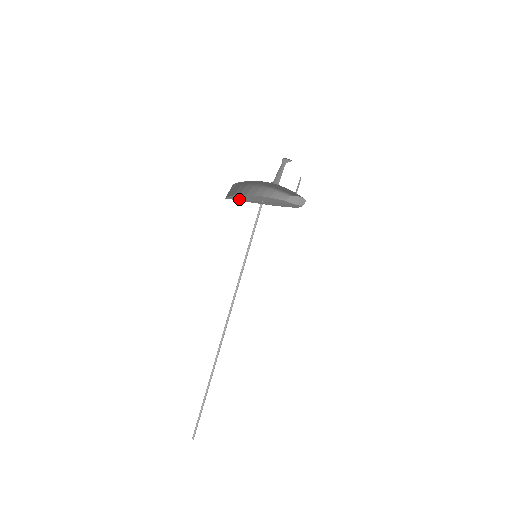
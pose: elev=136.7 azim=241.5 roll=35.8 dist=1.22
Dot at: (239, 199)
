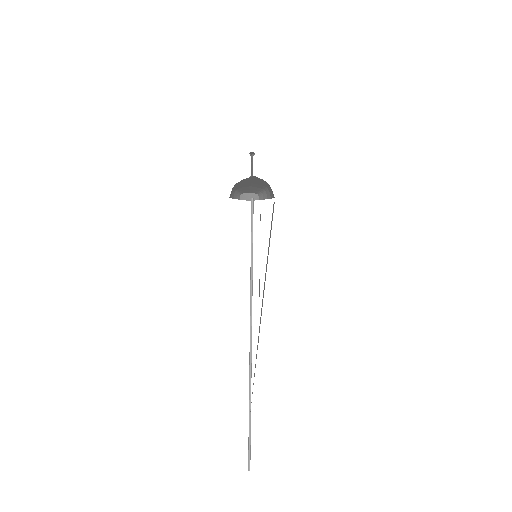
Dot at: occluded
